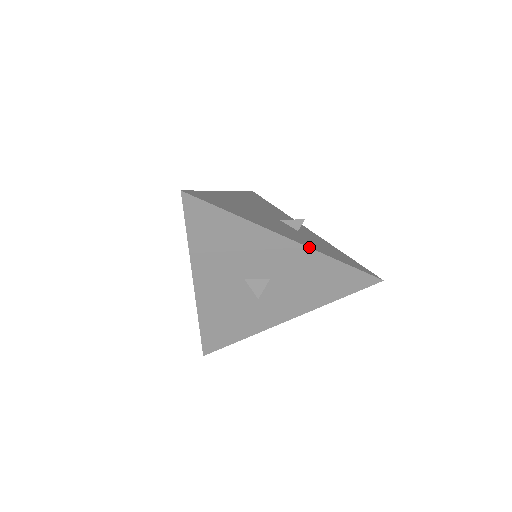
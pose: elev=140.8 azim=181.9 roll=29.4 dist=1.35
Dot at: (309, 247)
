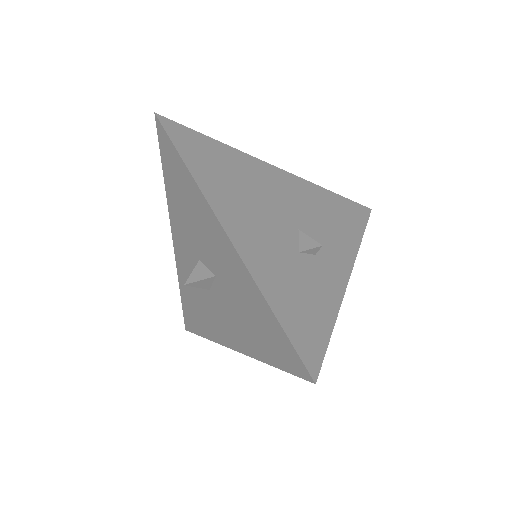
Dot at: (241, 257)
